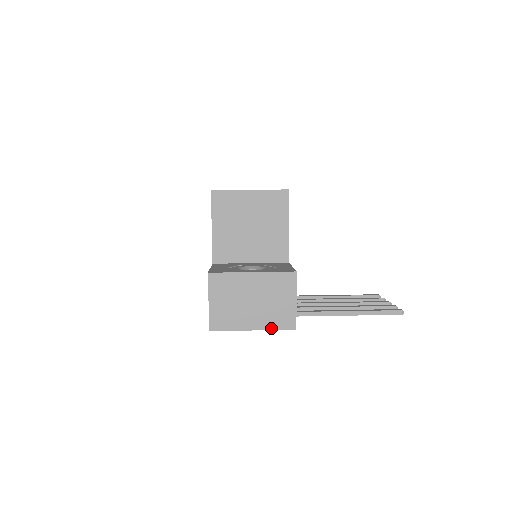
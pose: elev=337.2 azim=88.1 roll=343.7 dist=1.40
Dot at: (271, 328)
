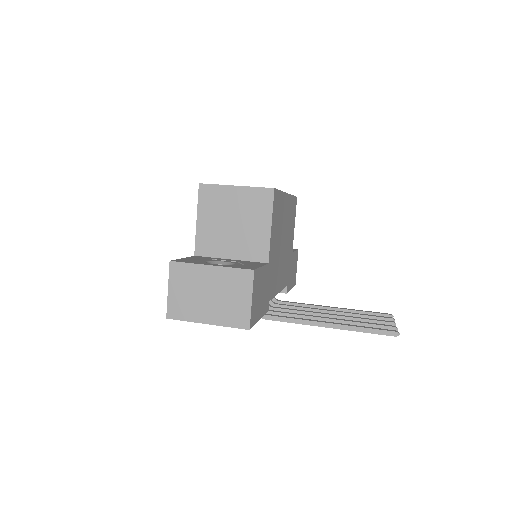
Dot at: (225, 324)
